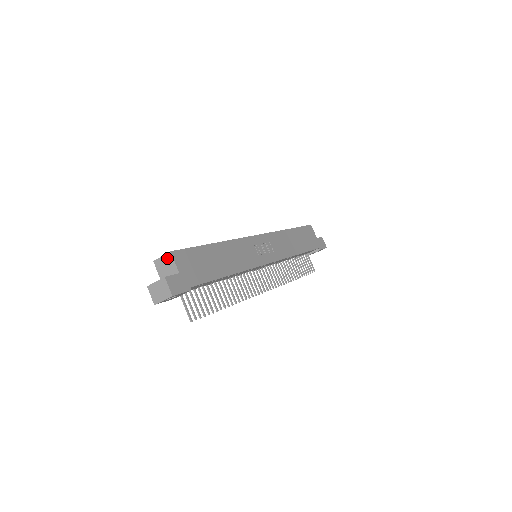
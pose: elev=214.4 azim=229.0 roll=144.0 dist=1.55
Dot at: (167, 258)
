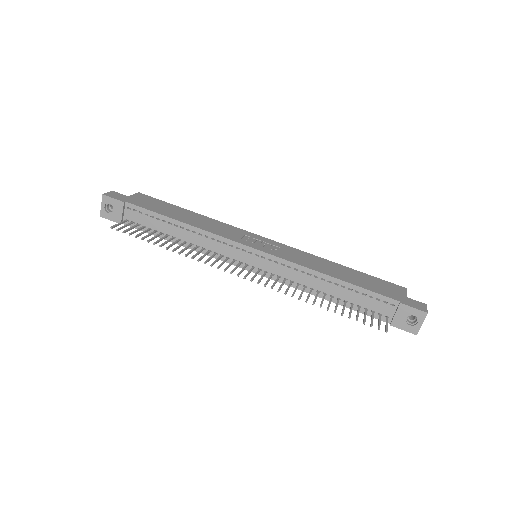
Dot at: occluded
